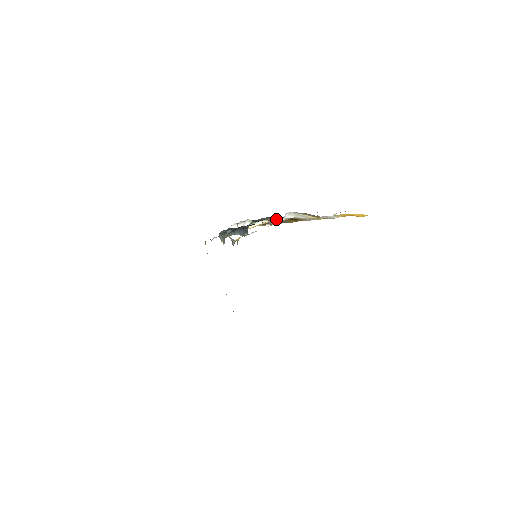
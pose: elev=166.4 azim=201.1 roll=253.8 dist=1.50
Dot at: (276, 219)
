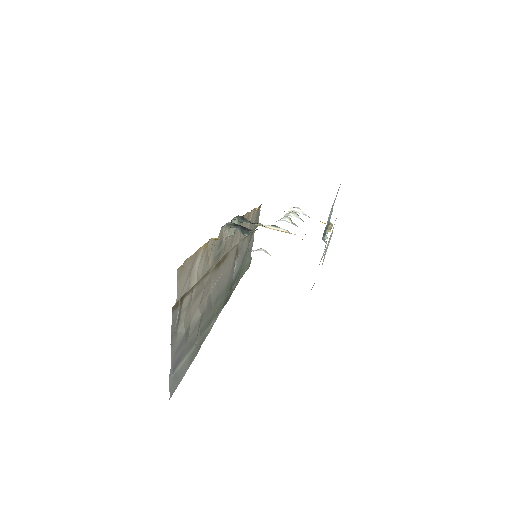
Dot at: occluded
